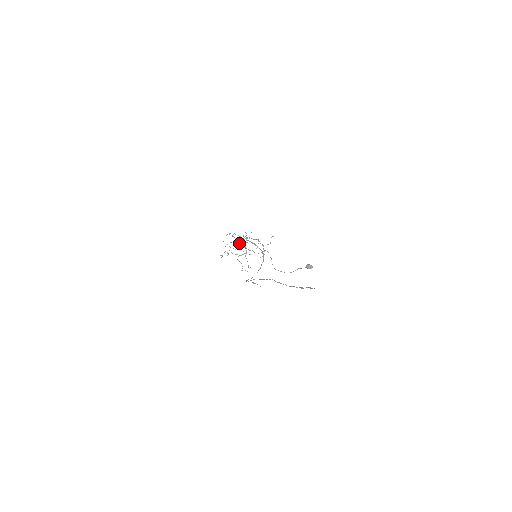
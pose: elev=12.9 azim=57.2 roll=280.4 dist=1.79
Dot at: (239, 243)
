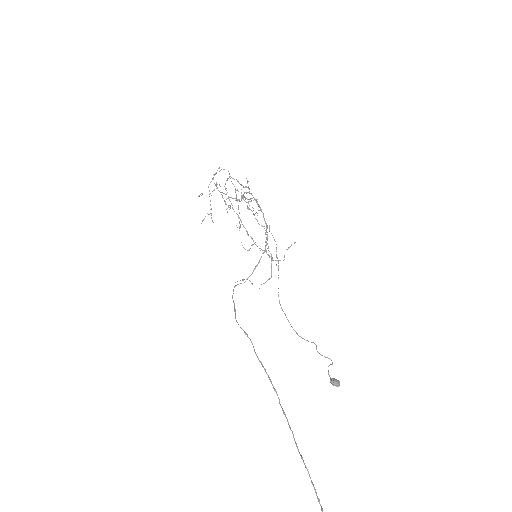
Dot at: occluded
